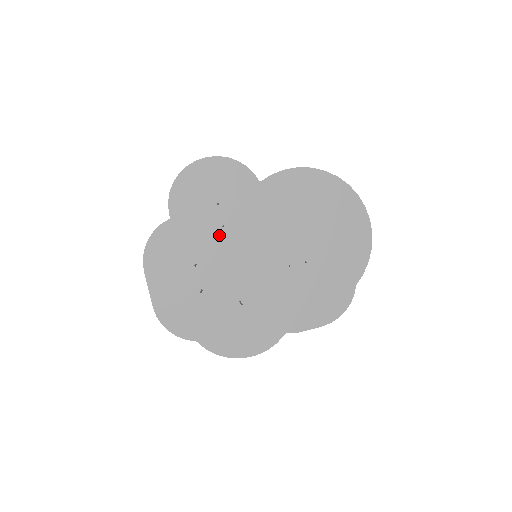
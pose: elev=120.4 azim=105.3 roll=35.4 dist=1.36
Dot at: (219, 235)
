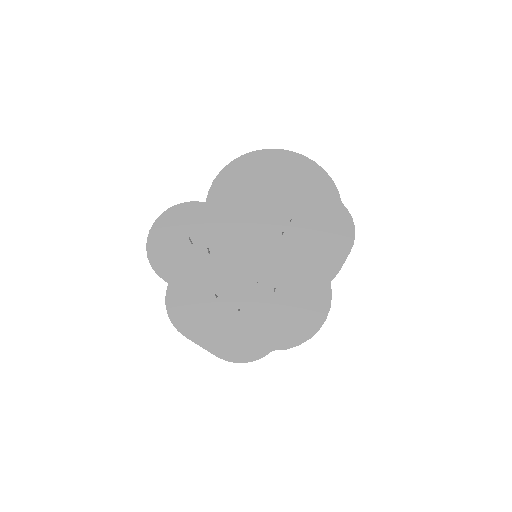
Dot at: (213, 262)
